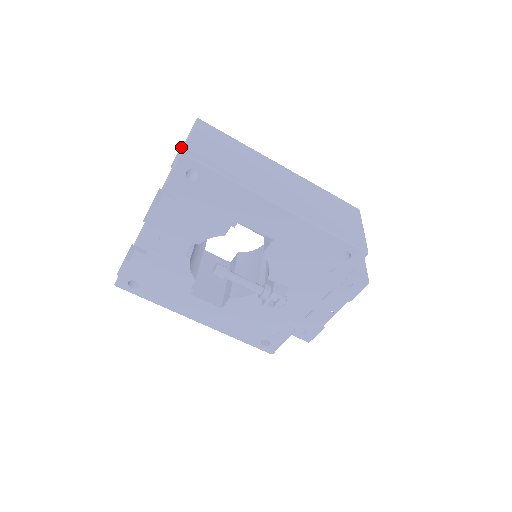
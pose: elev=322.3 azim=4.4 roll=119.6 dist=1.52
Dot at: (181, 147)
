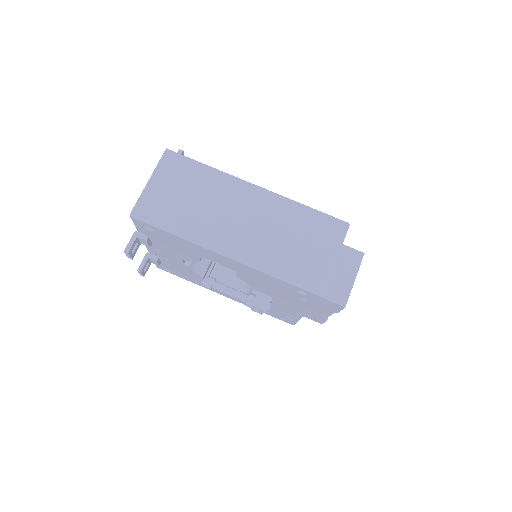
Dot at: occluded
